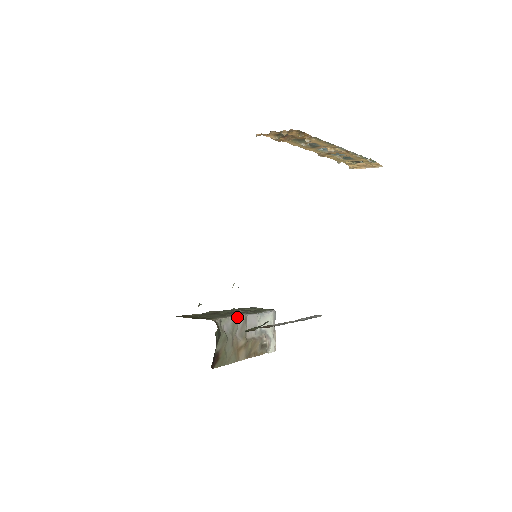
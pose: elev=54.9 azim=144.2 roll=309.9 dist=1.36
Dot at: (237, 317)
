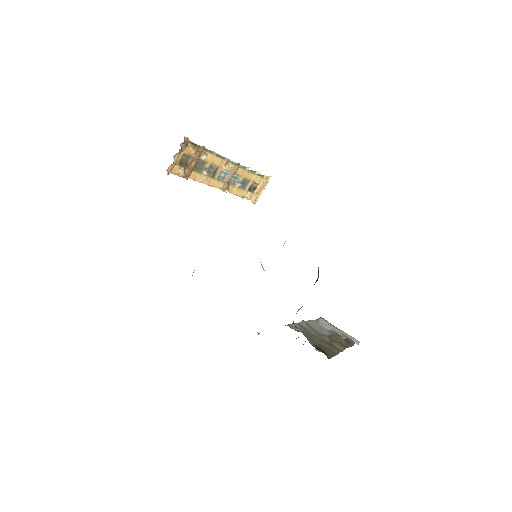
Dot at: (298, 323)
